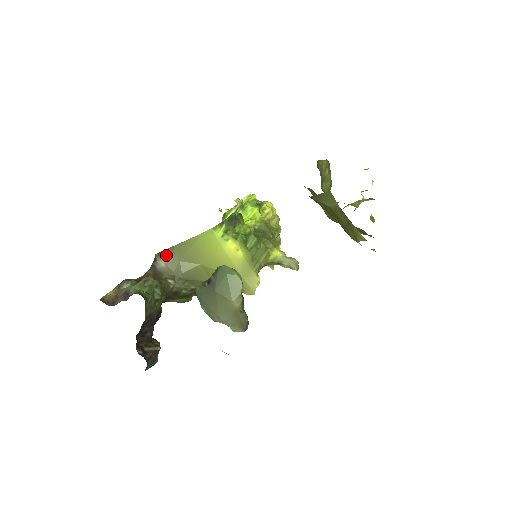
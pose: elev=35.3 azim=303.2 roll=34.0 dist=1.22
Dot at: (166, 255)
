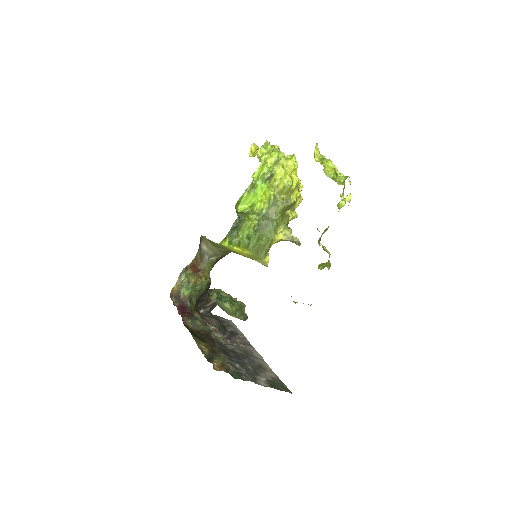
Dot at: (205, 241)
